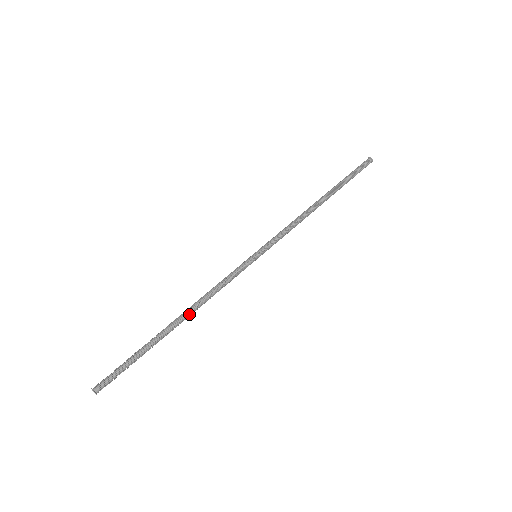
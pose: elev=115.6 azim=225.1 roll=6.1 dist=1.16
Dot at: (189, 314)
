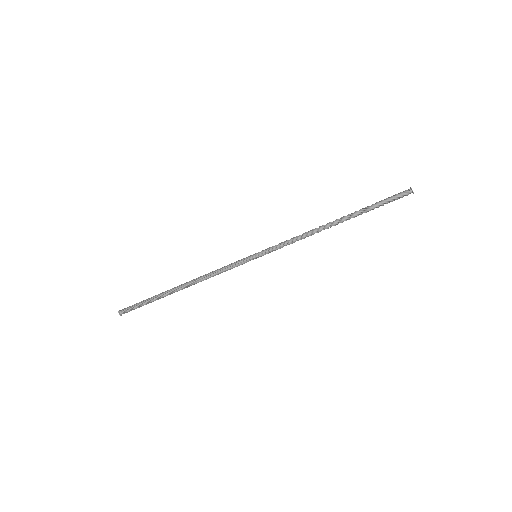
Dot at: (190, 284)
